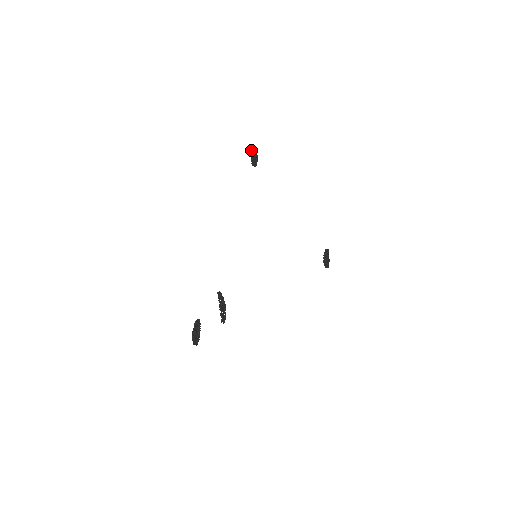
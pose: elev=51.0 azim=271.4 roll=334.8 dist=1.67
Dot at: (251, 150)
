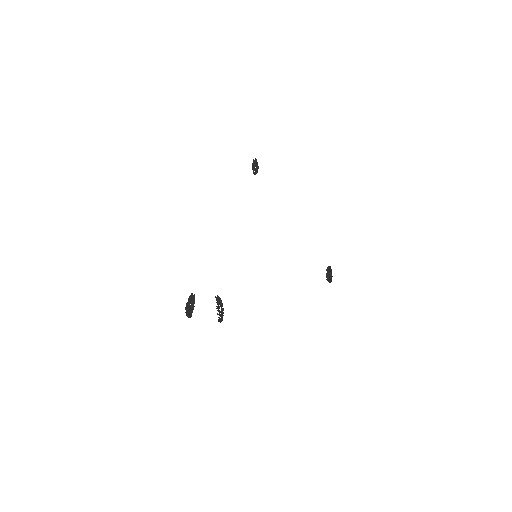
Dot at: occluded
